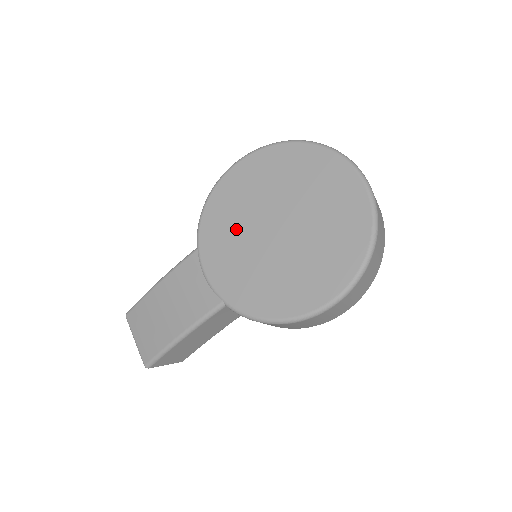
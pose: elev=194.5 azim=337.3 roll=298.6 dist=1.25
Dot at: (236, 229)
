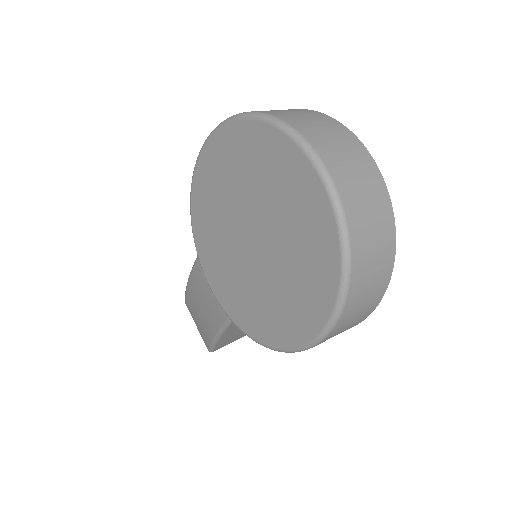
Dot at: (219, 238)
